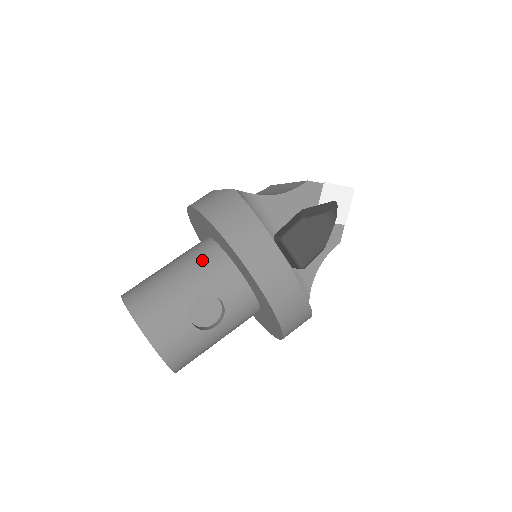
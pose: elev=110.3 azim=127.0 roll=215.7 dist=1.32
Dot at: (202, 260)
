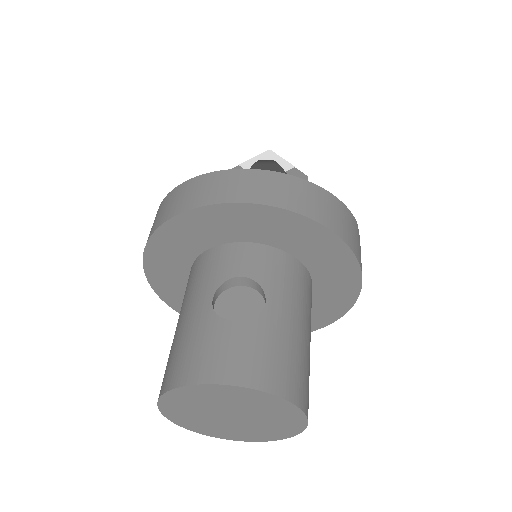
Dot at: (190, 282)
